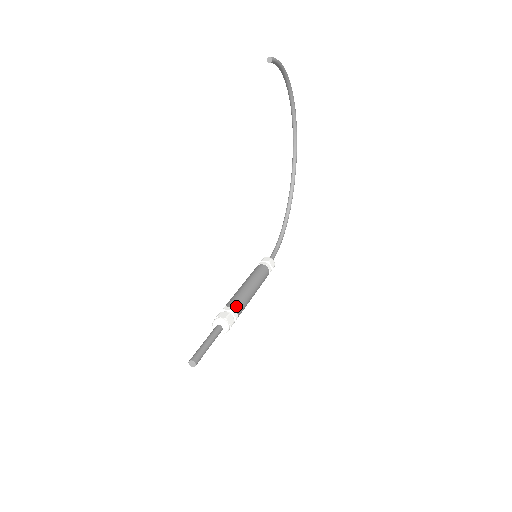
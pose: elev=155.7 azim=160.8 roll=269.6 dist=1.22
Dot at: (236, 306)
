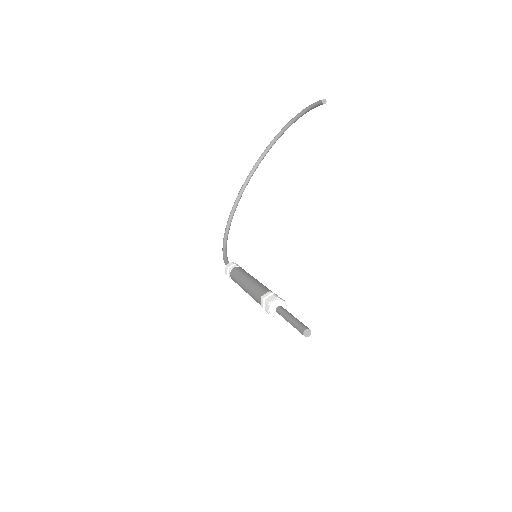
Dot at: occluded
